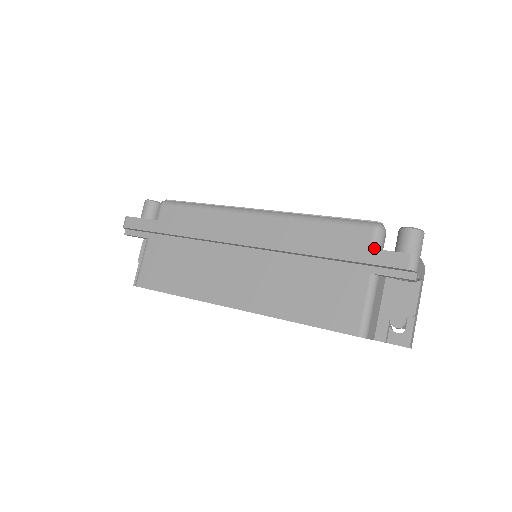
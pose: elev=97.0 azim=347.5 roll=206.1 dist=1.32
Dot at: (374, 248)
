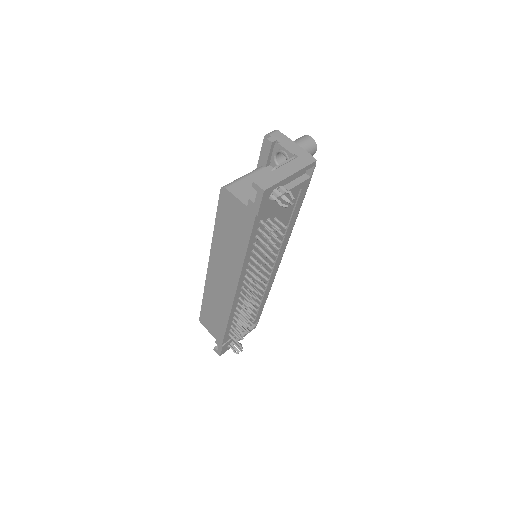
Dot at: occluded
